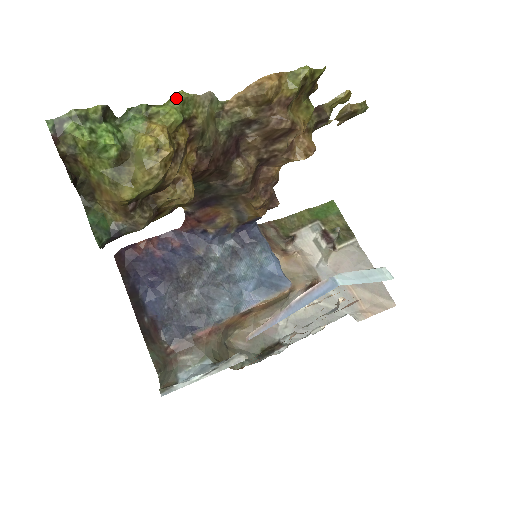
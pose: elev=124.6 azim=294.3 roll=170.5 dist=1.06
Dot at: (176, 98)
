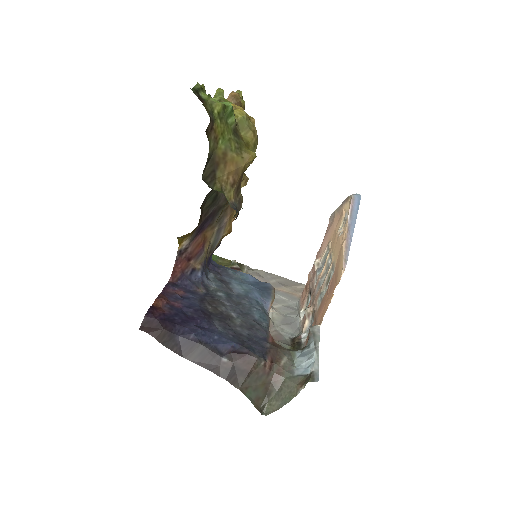
Dot at: (221, 92)
